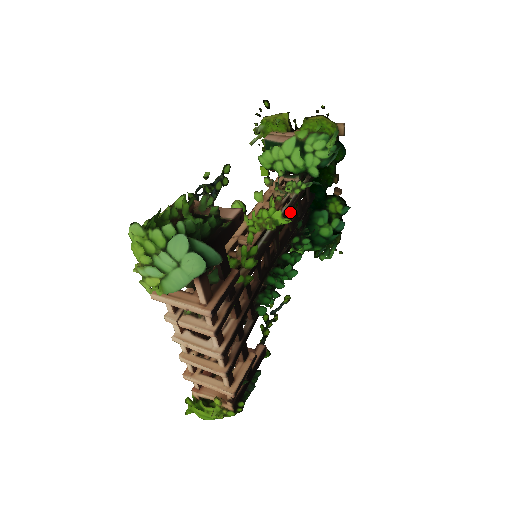
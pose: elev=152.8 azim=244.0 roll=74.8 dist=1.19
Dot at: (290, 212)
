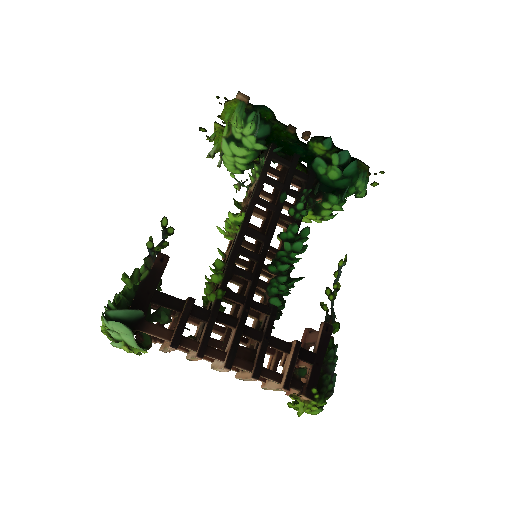
Dot at: (257, 199)
